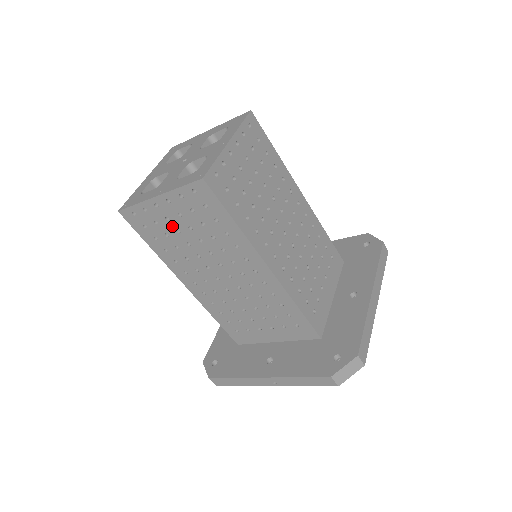
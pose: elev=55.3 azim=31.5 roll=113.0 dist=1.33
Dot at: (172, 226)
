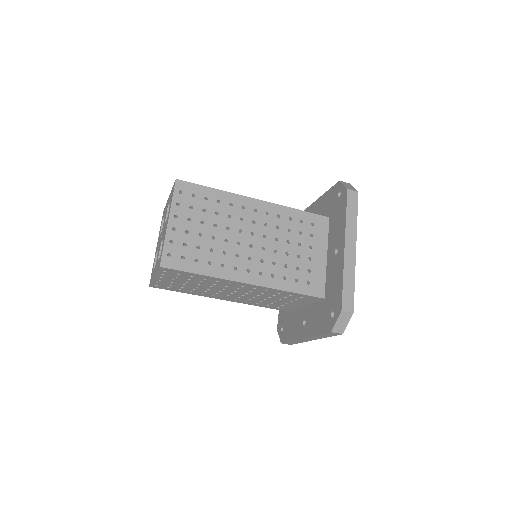
Dot at: (178, 284)
